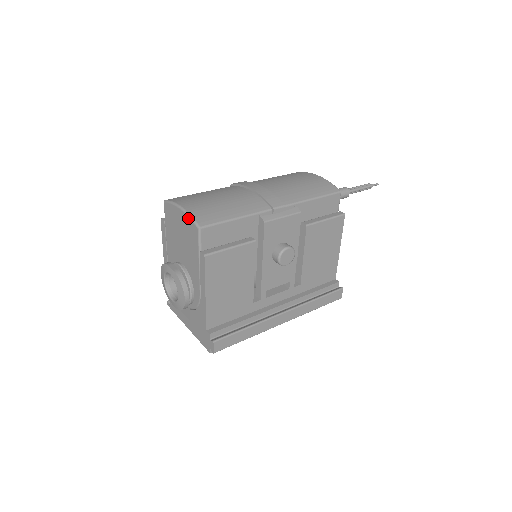
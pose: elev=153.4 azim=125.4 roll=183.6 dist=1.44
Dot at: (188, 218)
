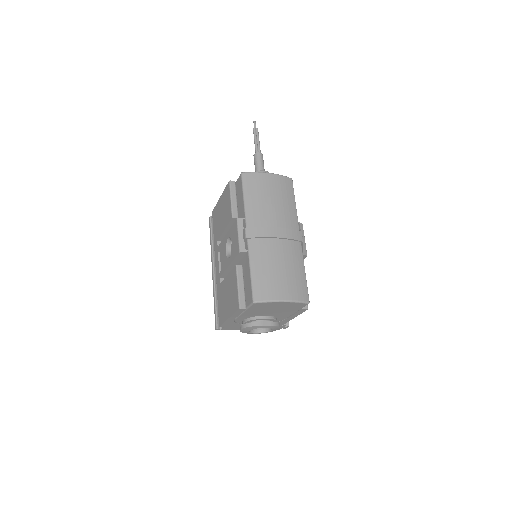
Dot at: (296, 303)
